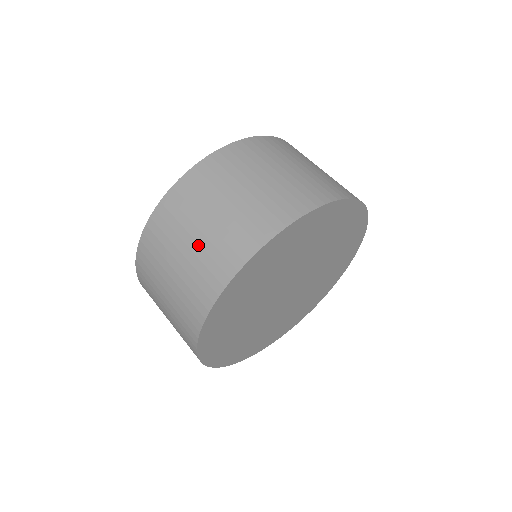
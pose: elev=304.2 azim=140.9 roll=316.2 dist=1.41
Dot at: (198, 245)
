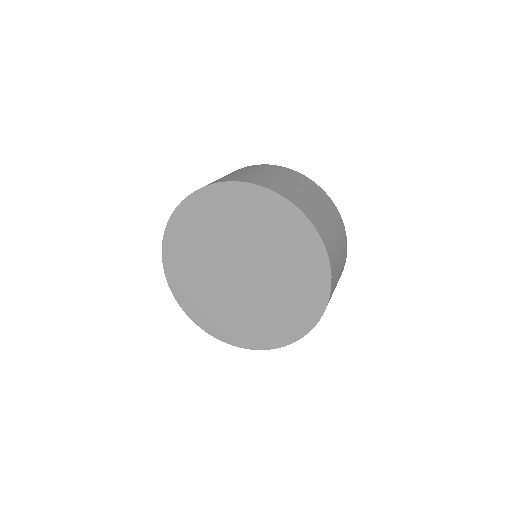
Dot at: occluded
